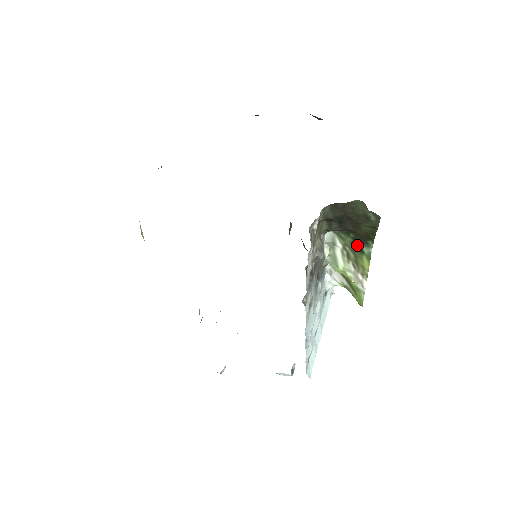
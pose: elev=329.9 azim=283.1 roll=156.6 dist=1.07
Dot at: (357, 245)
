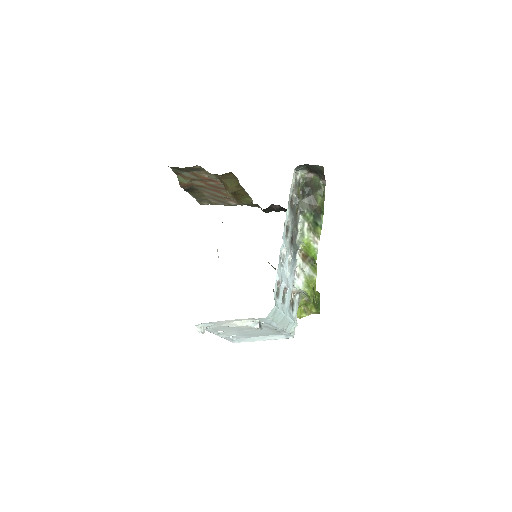
Dot at: (315, 222)
